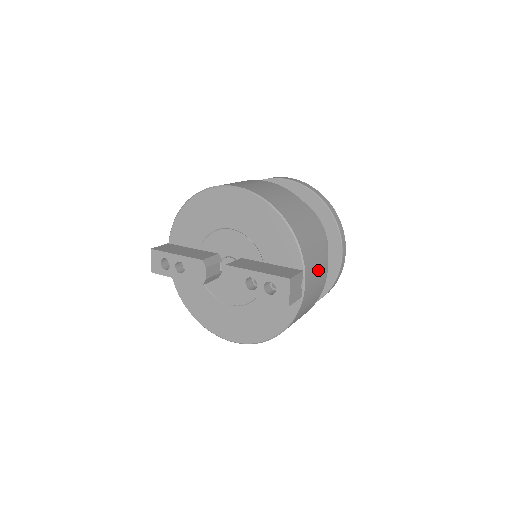
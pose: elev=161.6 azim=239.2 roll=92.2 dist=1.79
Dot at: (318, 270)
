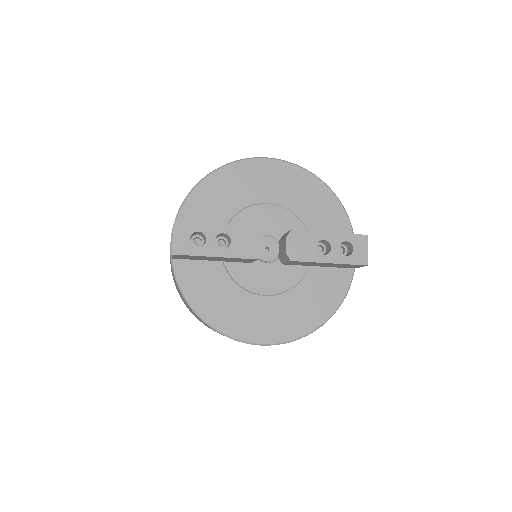
Dot at: occluded
